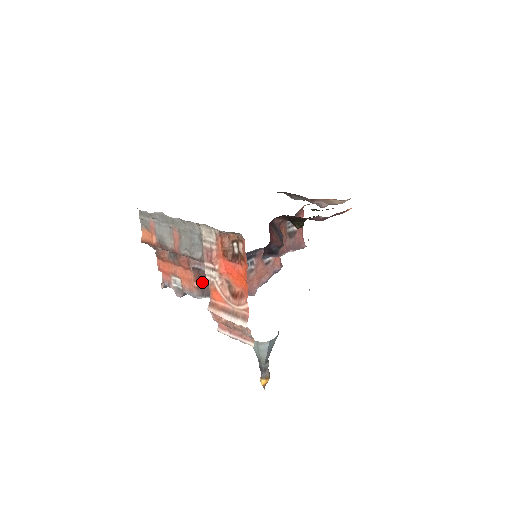
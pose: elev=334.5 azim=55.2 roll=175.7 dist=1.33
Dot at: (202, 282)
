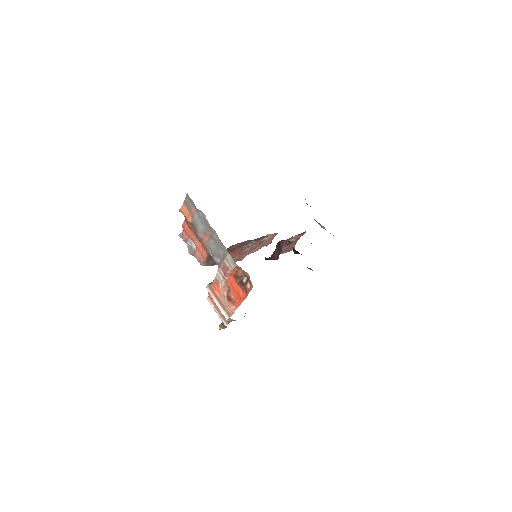
Dot at: (210, 258)
